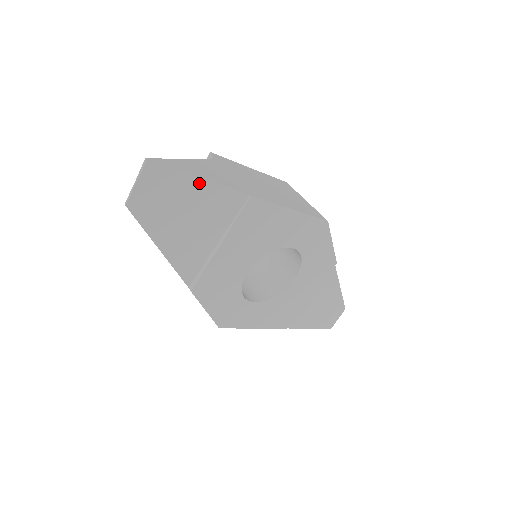
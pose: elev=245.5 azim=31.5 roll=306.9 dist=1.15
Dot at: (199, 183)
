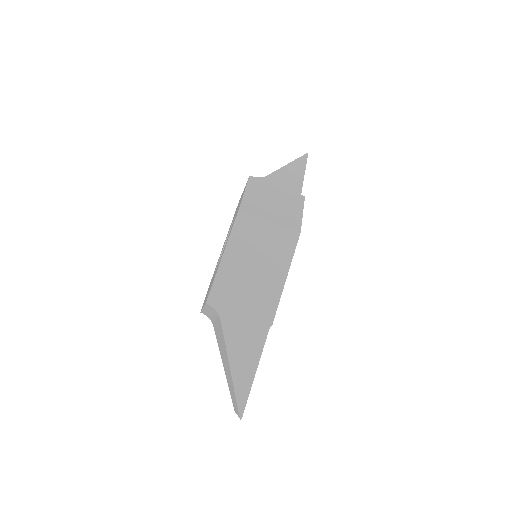
Dot at: (255, 373)
